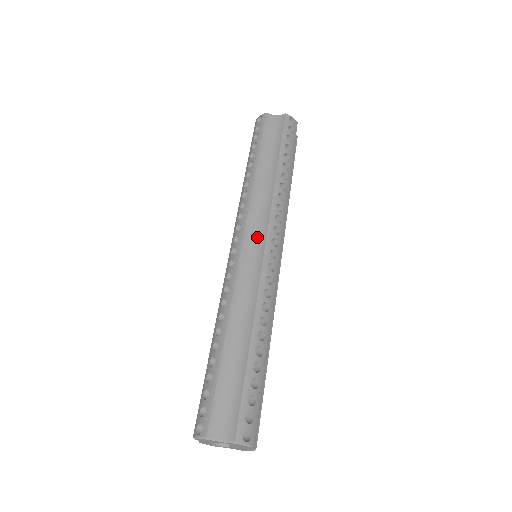
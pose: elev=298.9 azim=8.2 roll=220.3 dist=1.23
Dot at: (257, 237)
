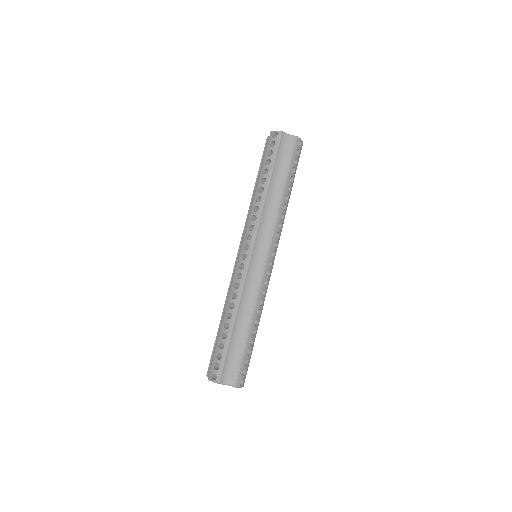
Dot at: (262, 249)
